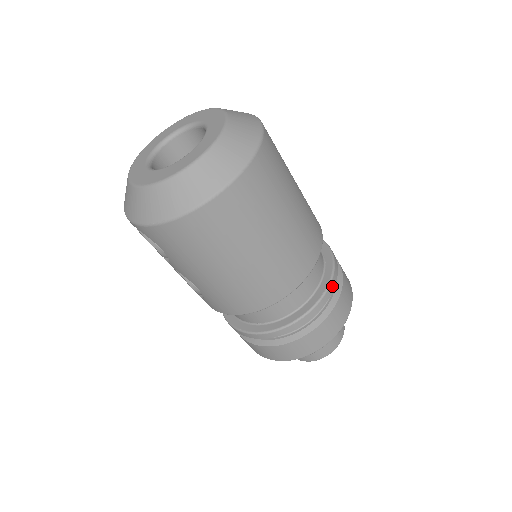
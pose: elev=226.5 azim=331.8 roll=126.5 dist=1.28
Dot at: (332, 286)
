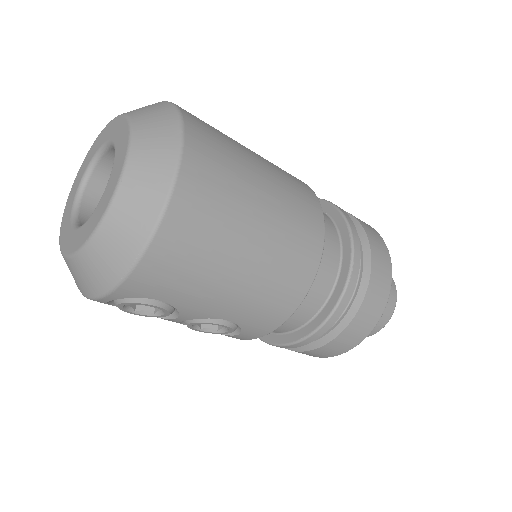
Dot at: (350, 222)
